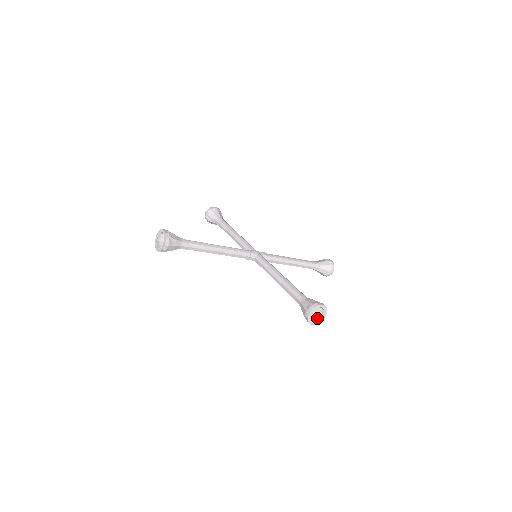
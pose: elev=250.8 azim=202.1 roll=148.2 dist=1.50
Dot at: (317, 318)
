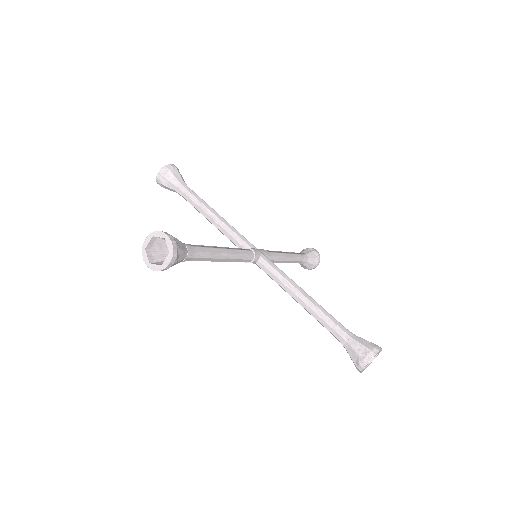
Dot at: occluded
